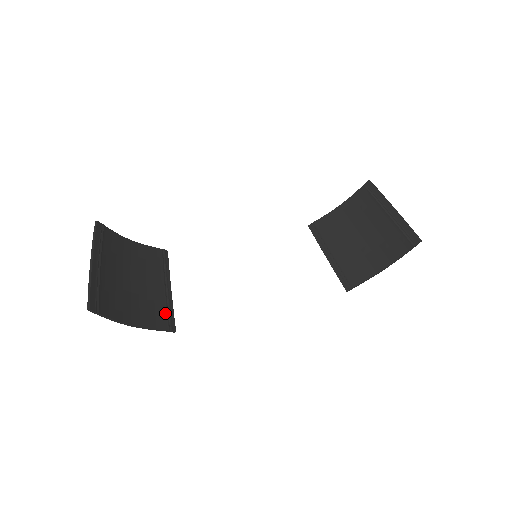
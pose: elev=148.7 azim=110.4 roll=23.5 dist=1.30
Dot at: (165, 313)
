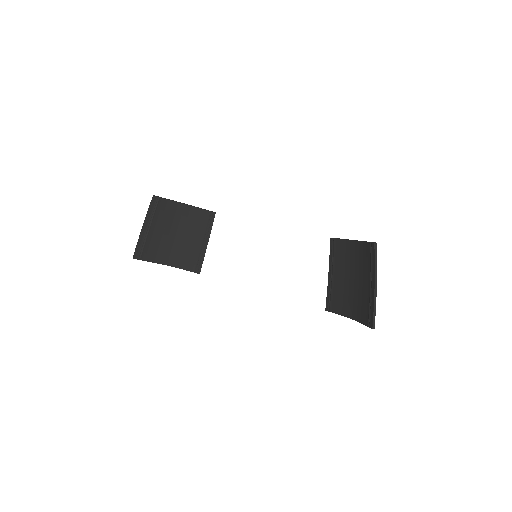
Dot at: (196, 260)
